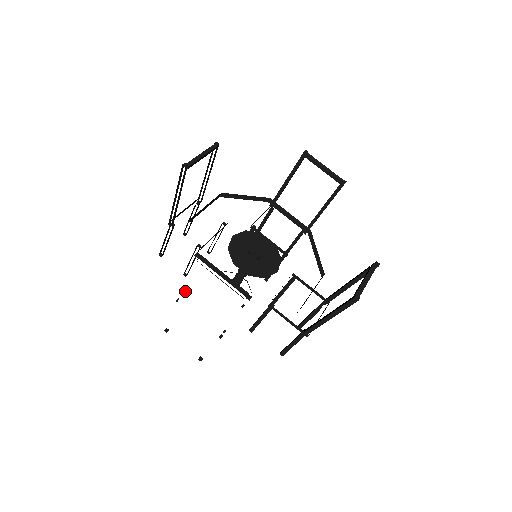
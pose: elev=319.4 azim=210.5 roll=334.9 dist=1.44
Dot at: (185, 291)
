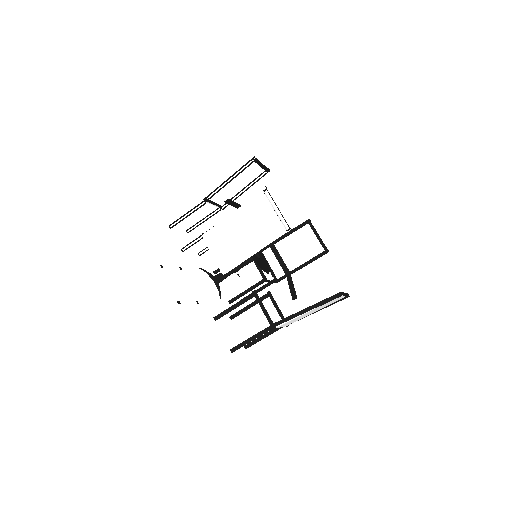
Dot at: (225, 221)
